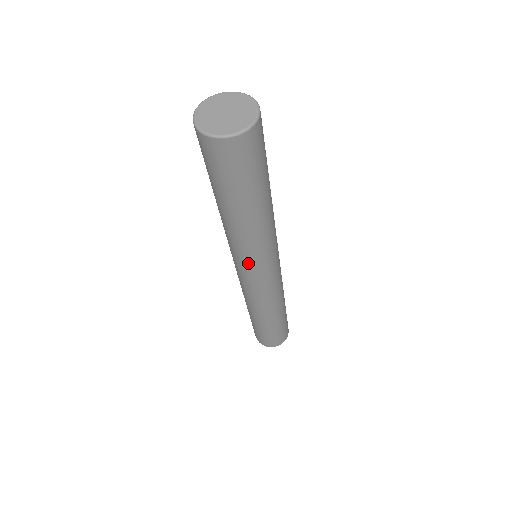
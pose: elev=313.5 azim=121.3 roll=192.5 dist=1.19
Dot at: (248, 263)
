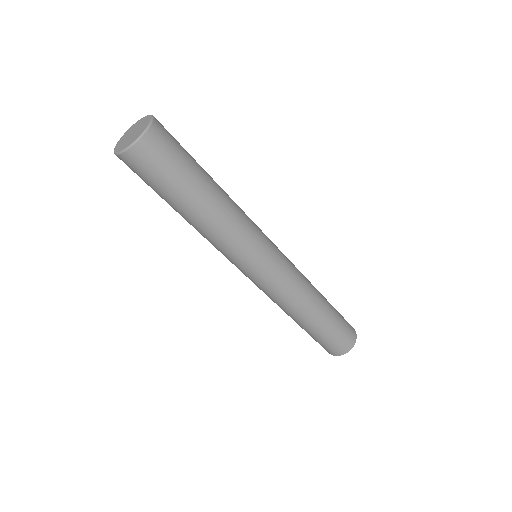
Dot at: (241, 259)
